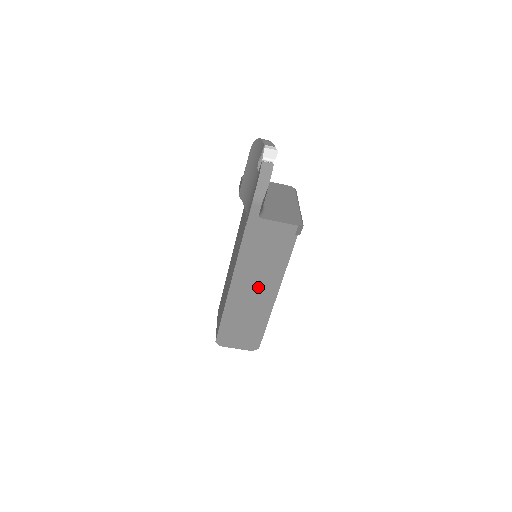
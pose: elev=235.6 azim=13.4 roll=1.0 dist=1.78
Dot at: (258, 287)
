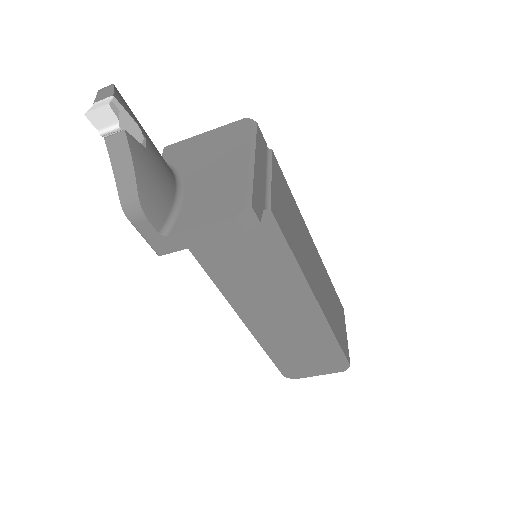
Dot at: (280, 304)
